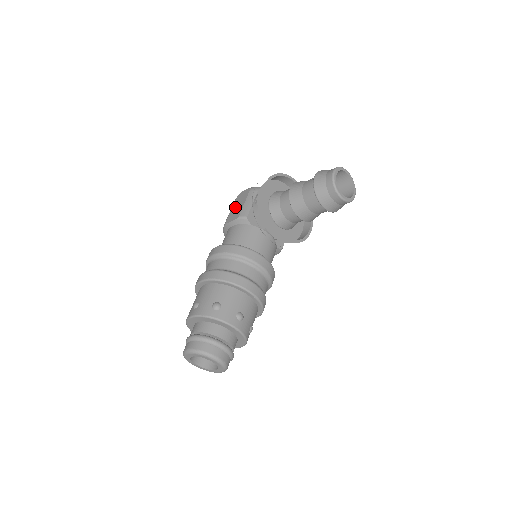
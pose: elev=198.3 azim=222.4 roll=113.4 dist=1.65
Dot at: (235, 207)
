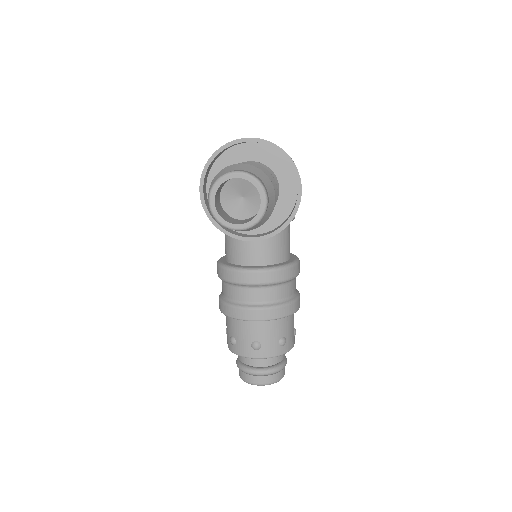
Dot at: occluded
